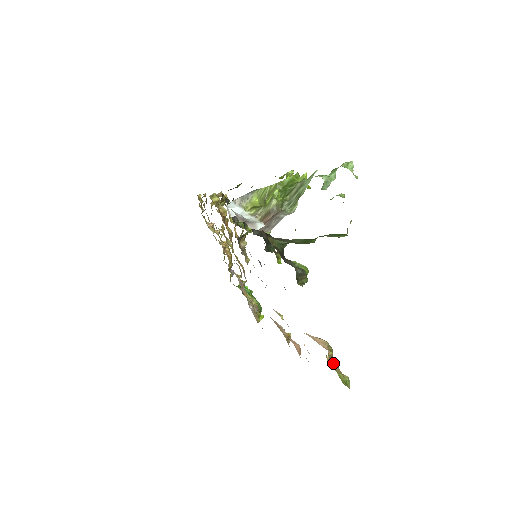
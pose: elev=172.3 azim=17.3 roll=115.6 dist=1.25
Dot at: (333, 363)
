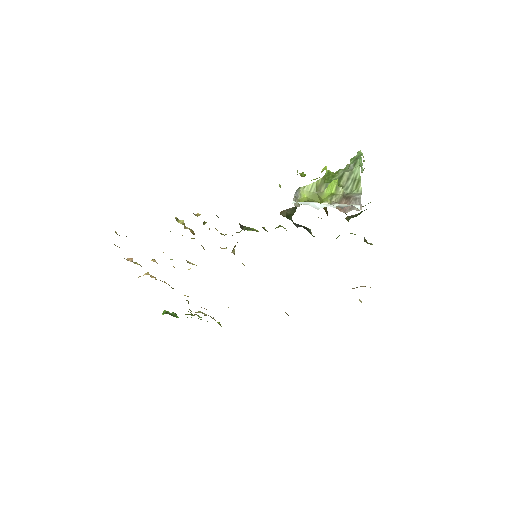
Dot at: occluded
